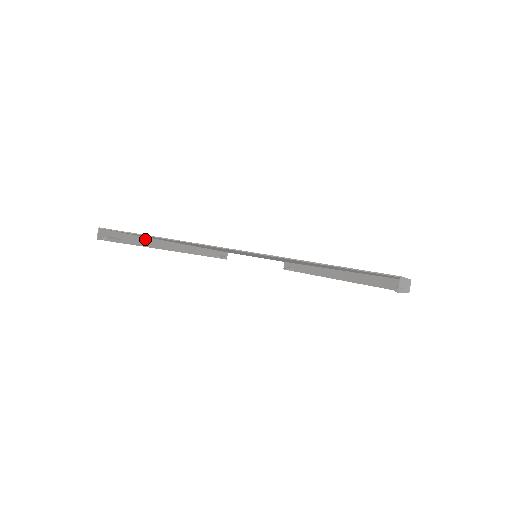
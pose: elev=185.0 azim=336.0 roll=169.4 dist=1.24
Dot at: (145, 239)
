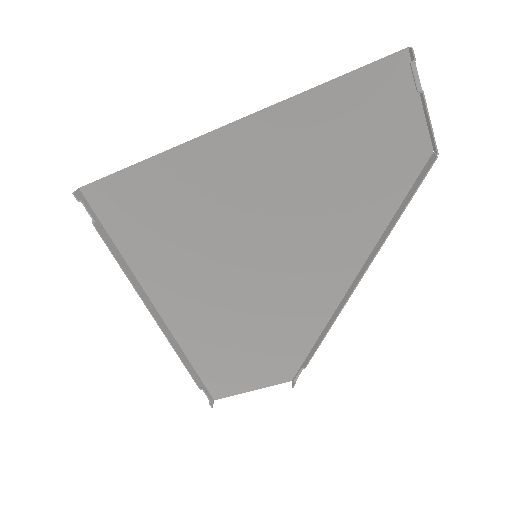
Dot at: (121, 257)
